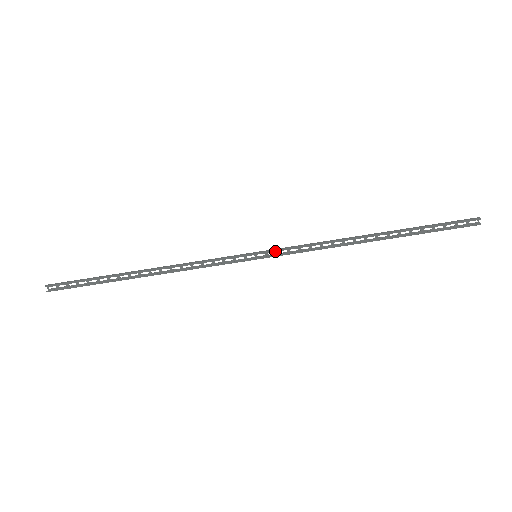
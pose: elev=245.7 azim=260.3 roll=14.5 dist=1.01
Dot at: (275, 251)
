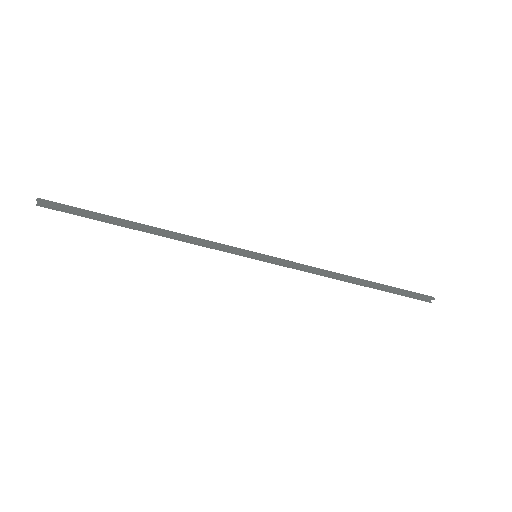
Dot at: (274, 260)
